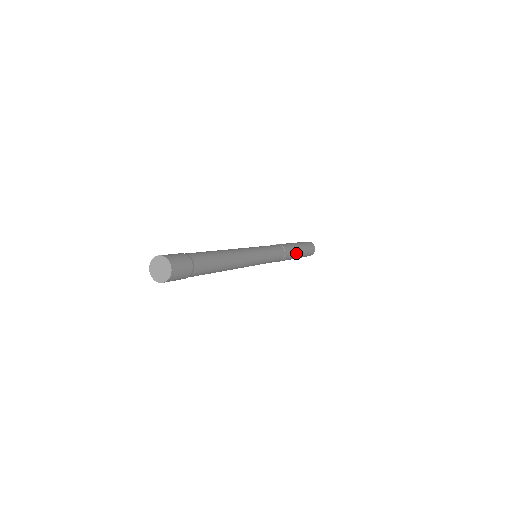
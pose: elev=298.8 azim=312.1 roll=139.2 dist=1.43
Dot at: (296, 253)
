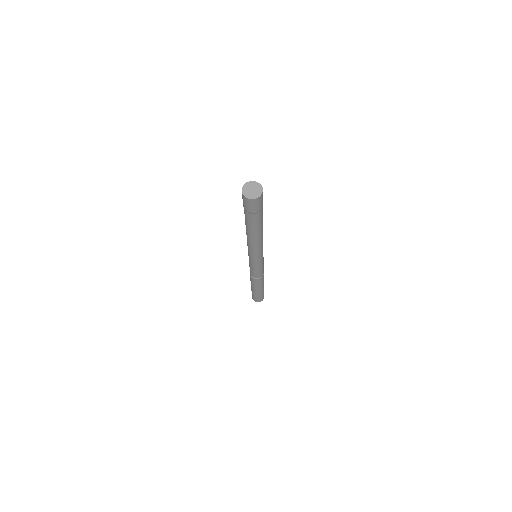
Dot at: occluded
